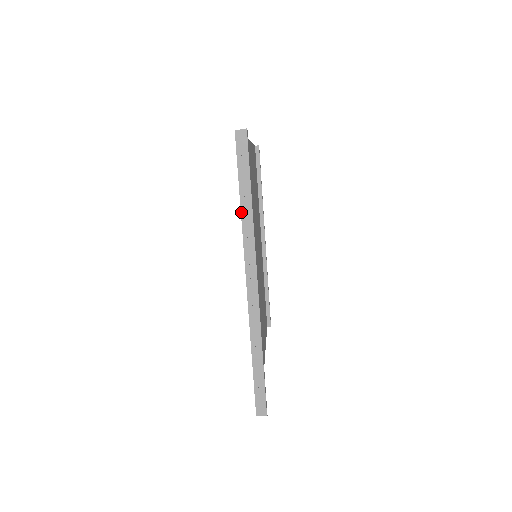
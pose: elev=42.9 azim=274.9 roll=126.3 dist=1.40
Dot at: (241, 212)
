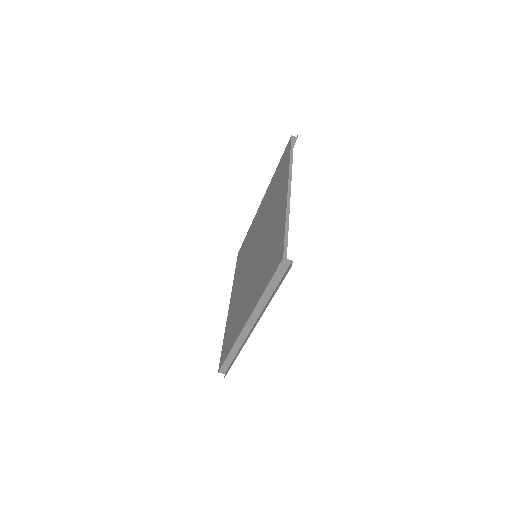
Dot at: (262, 296)
